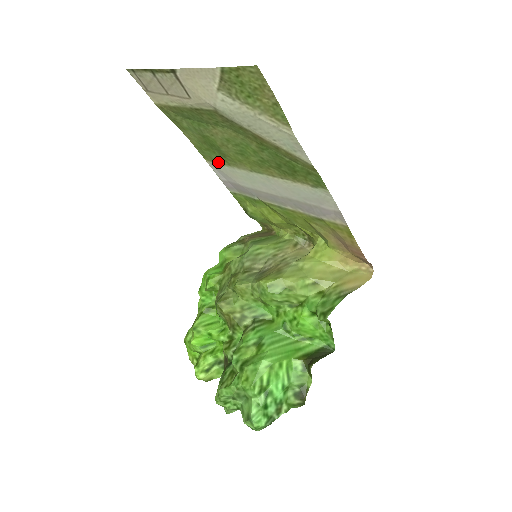
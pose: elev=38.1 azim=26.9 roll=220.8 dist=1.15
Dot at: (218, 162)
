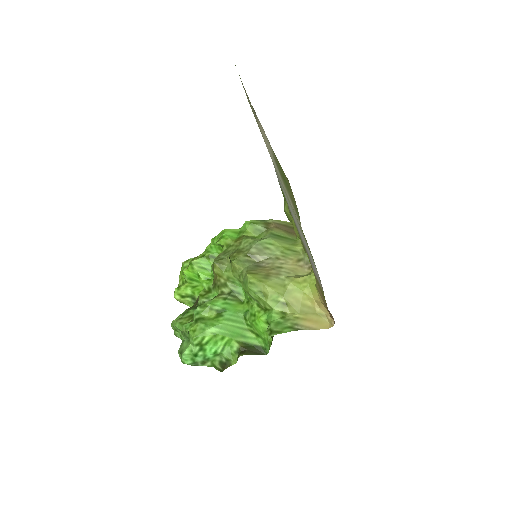
Dot at: occluded
